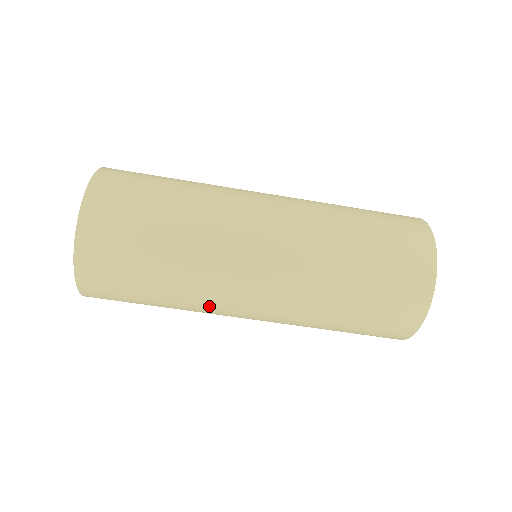
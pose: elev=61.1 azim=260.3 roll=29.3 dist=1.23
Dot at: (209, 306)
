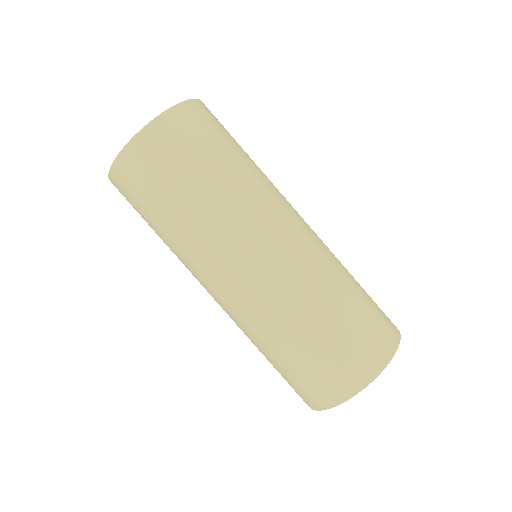
Dot at: (226, 230)
